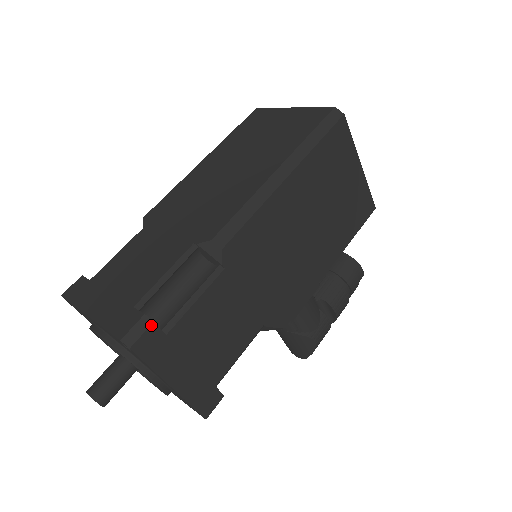
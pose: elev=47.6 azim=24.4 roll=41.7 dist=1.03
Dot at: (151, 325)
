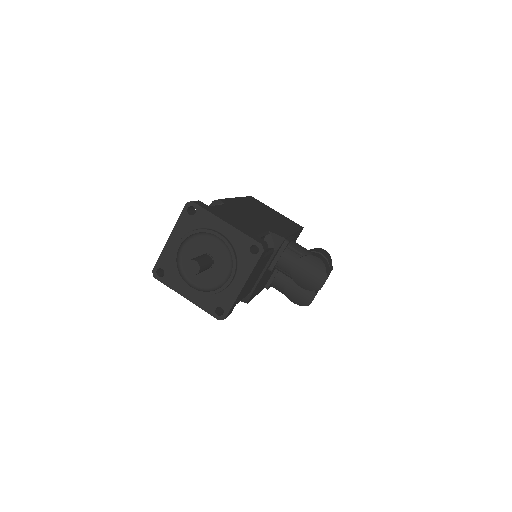
Dot at: (198, 201)
